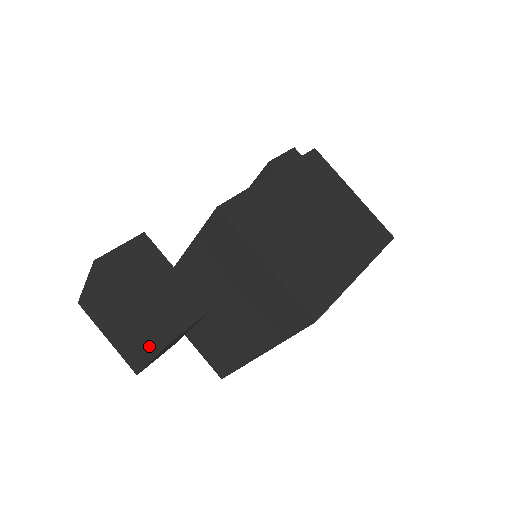
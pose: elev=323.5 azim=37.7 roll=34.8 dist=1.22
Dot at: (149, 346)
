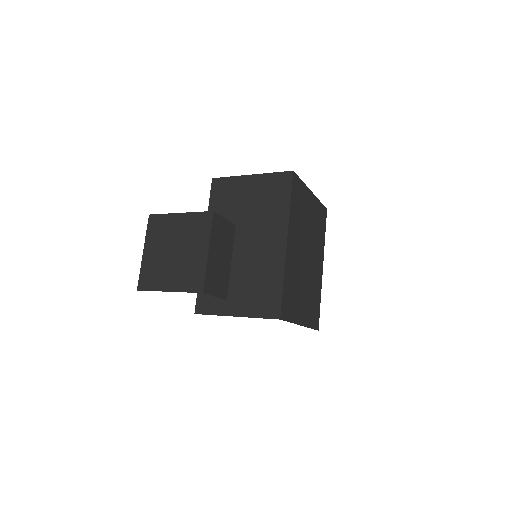
Dot at: (203, 232)
